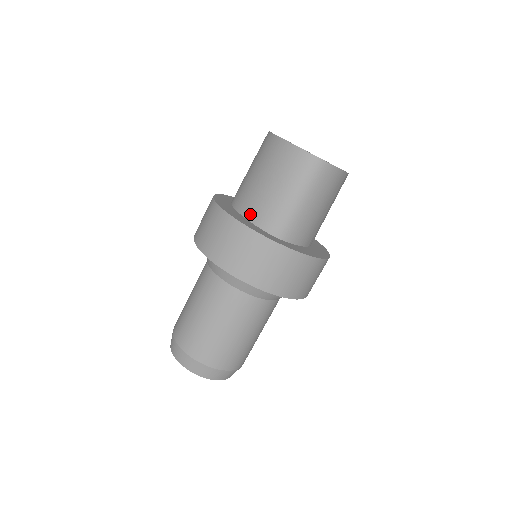
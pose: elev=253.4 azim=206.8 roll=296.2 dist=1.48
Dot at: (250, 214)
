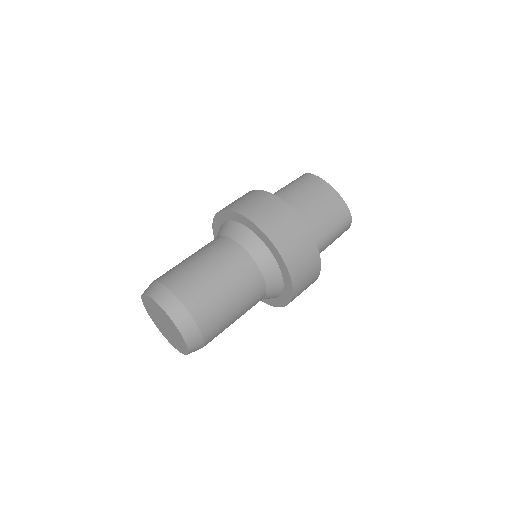
Dot at: occluded
